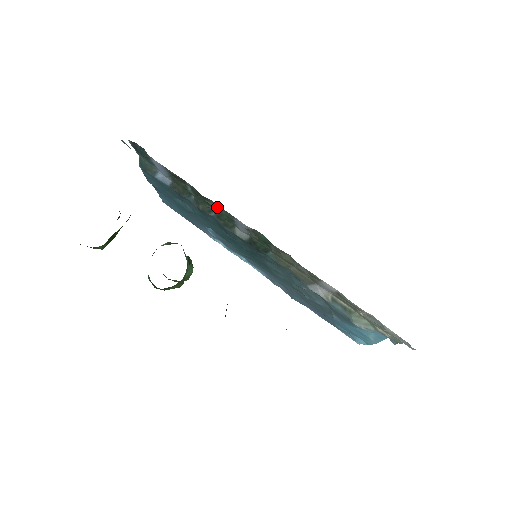
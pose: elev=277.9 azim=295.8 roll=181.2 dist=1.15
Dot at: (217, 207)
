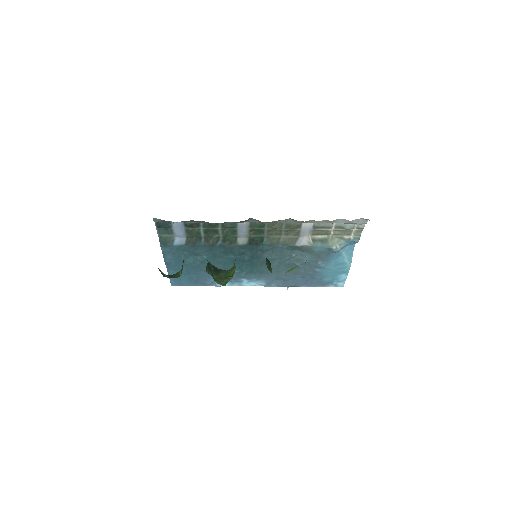
Dot at: (225, 225)
